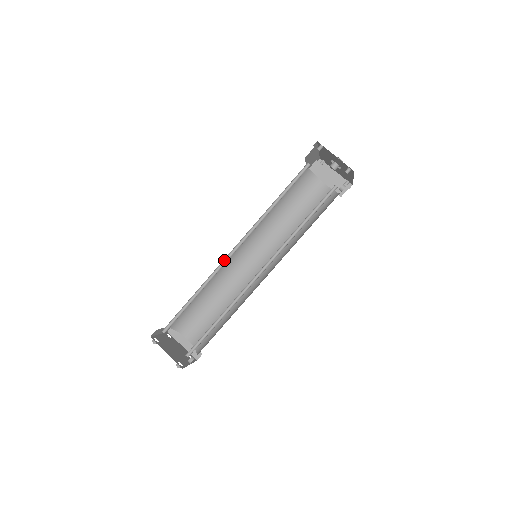
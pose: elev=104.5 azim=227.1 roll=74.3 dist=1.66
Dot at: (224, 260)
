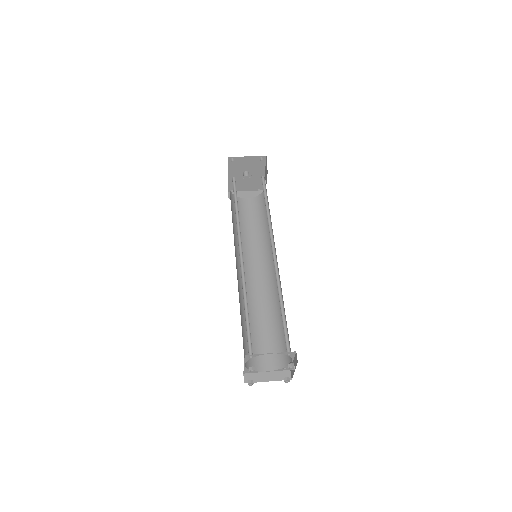
Dot at: occluded
